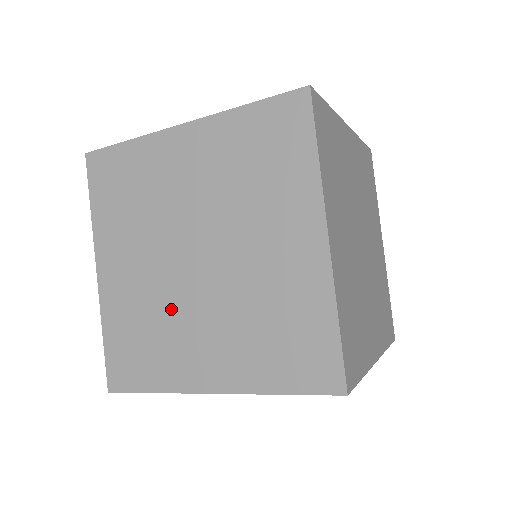
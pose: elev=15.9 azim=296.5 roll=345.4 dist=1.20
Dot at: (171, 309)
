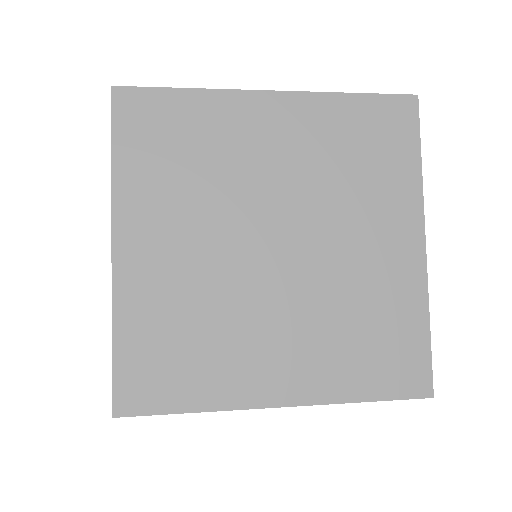
Dot at: (232, 305)
